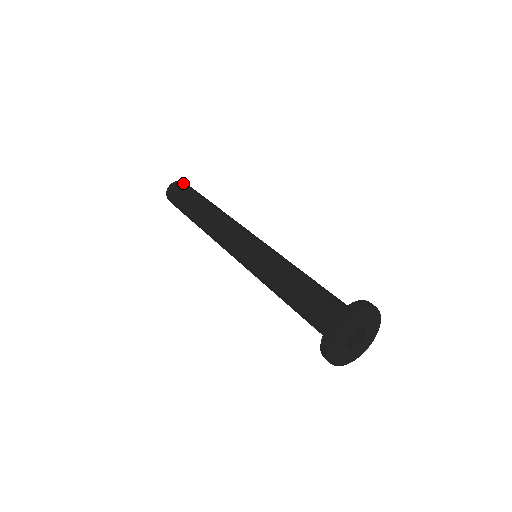
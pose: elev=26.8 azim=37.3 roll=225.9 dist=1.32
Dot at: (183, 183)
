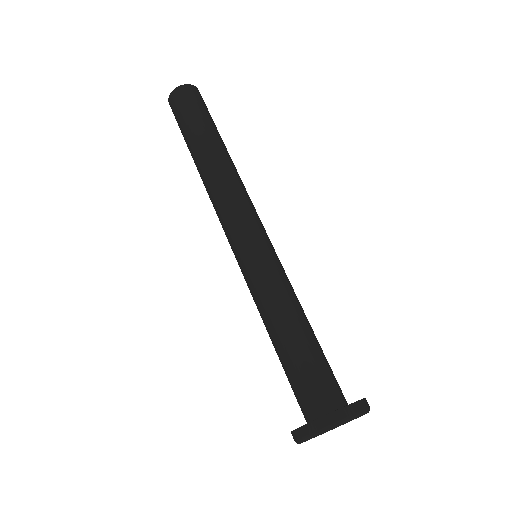
Dot at: (192, 92)
